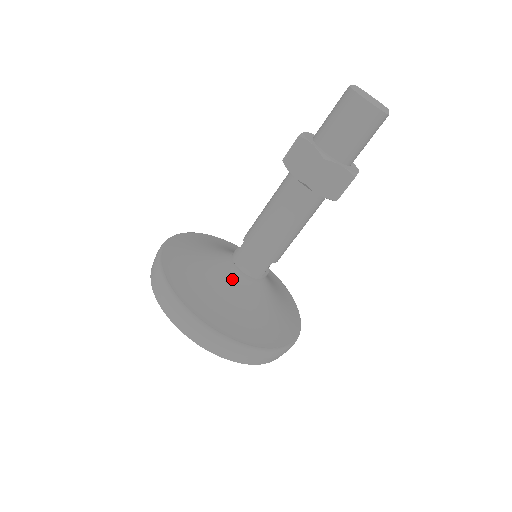
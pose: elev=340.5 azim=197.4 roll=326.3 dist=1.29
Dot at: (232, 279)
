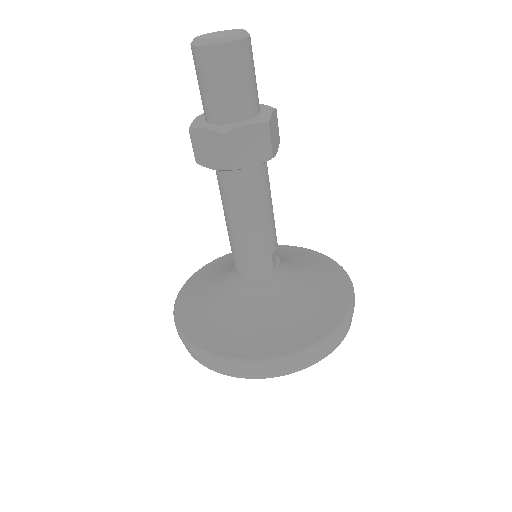
Dot at: (248, 295)
